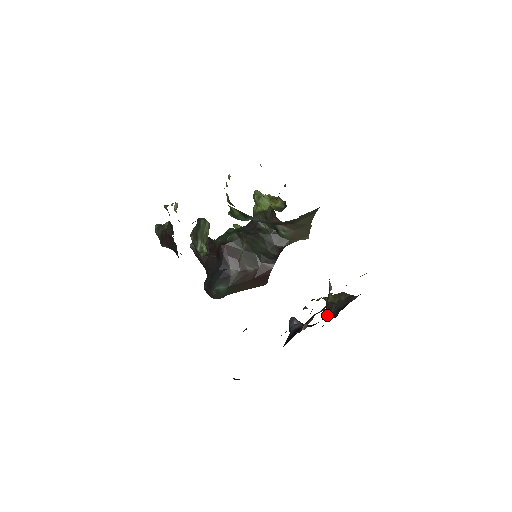
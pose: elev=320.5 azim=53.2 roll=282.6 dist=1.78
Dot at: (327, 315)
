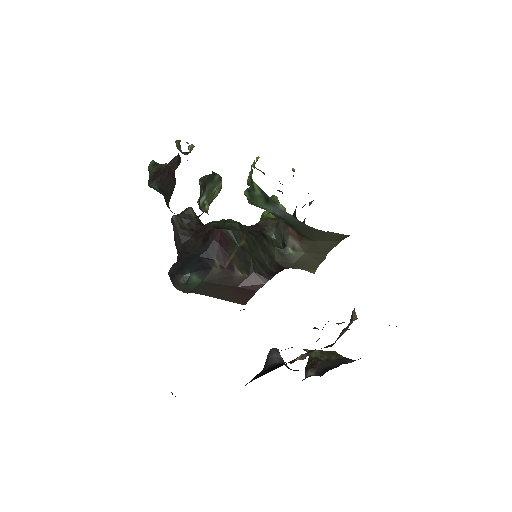
Dot at: (308, 371)
